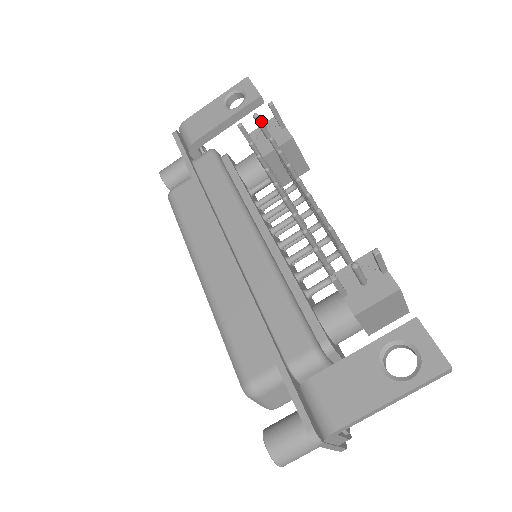
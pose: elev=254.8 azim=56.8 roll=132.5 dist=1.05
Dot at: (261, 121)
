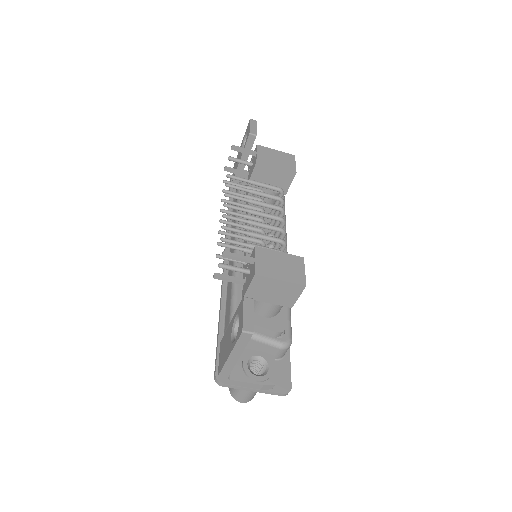
Dot at: (235, 160)
